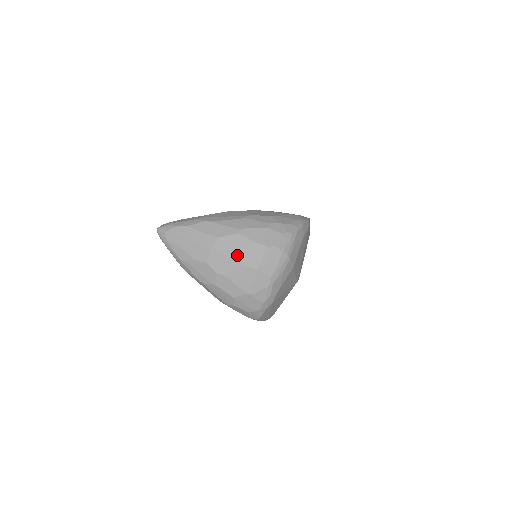
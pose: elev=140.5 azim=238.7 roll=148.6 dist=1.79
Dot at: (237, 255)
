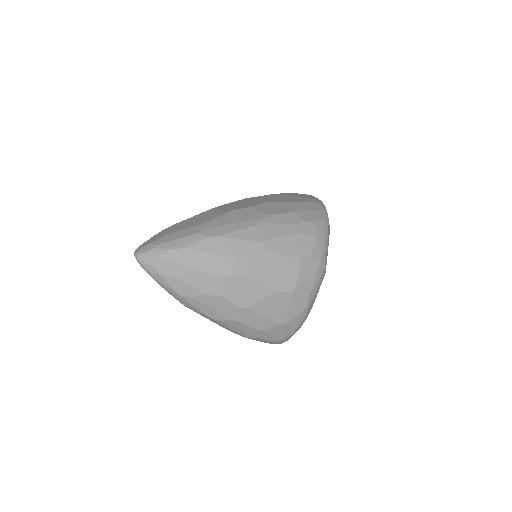
Dot at: (265, 279)
